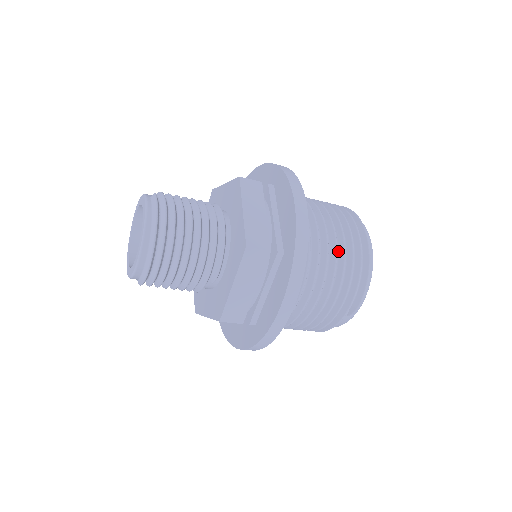
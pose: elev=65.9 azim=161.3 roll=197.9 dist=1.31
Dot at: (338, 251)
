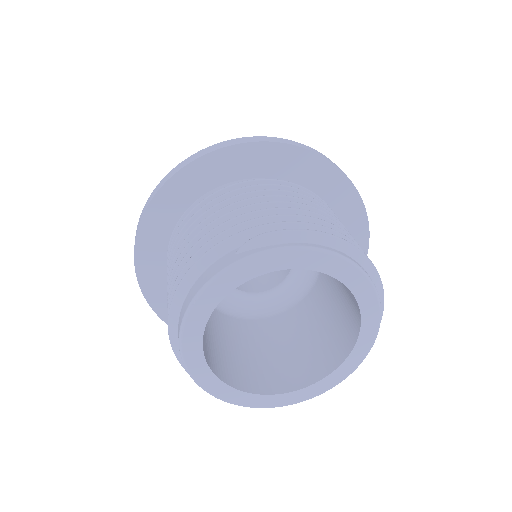
Dot at: occluded
